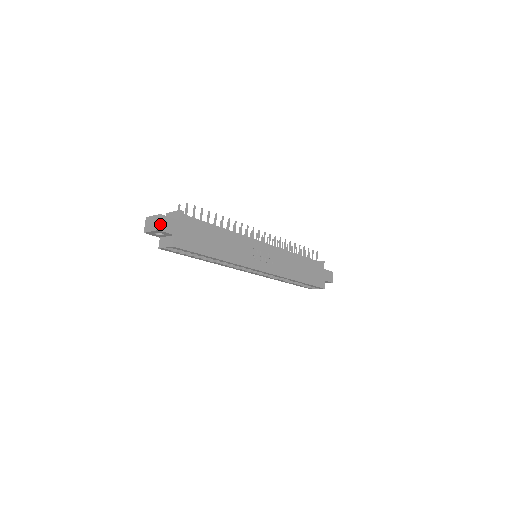
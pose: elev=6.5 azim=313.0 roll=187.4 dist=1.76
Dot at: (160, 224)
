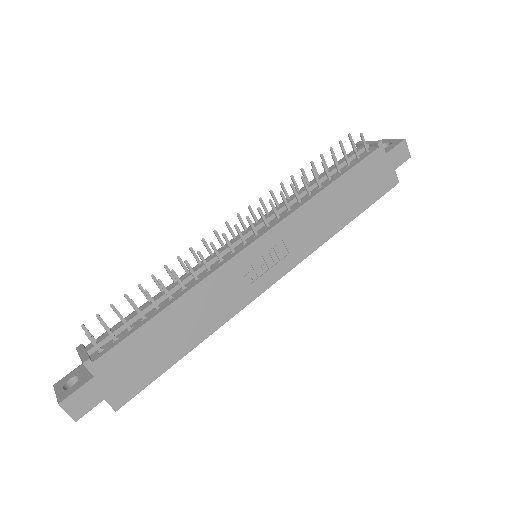
Dot at: (71, 413)
